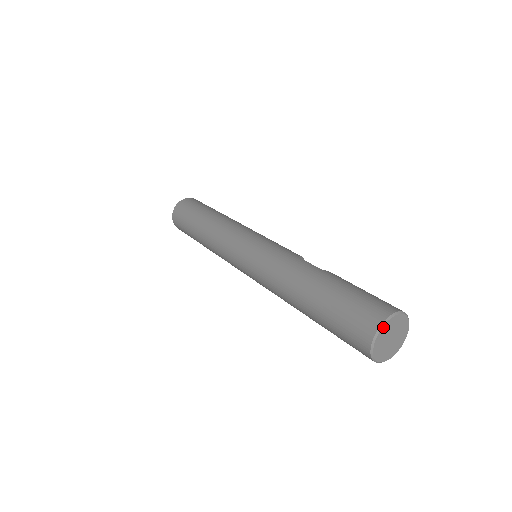
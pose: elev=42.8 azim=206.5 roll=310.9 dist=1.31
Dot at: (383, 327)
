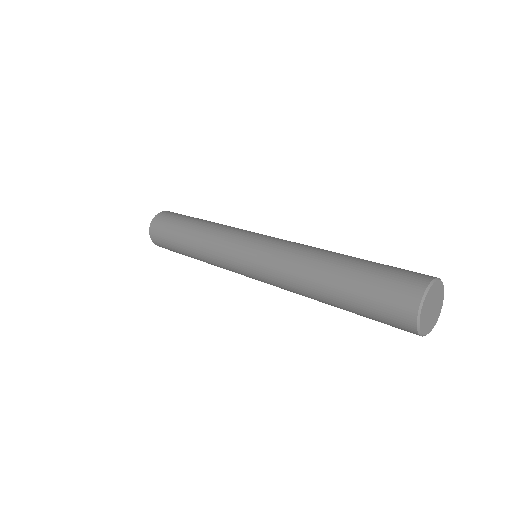
Dot at: (431, 287)
